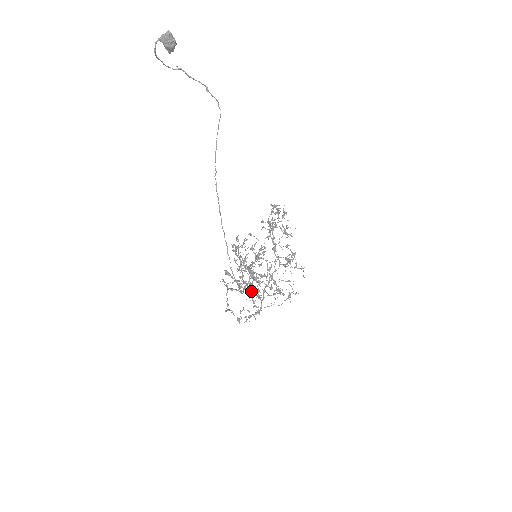
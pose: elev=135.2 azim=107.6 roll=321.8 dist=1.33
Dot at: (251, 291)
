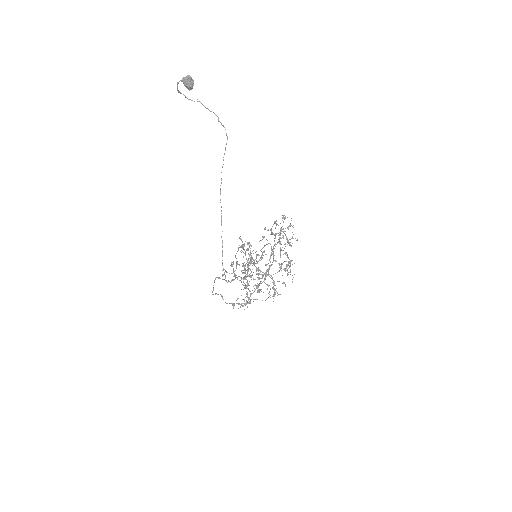
Dot at: occluded
